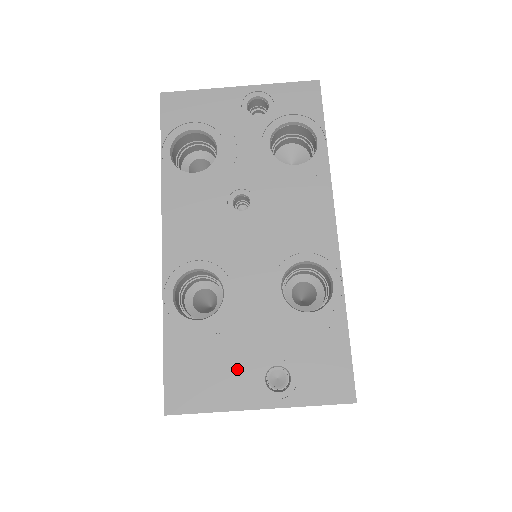
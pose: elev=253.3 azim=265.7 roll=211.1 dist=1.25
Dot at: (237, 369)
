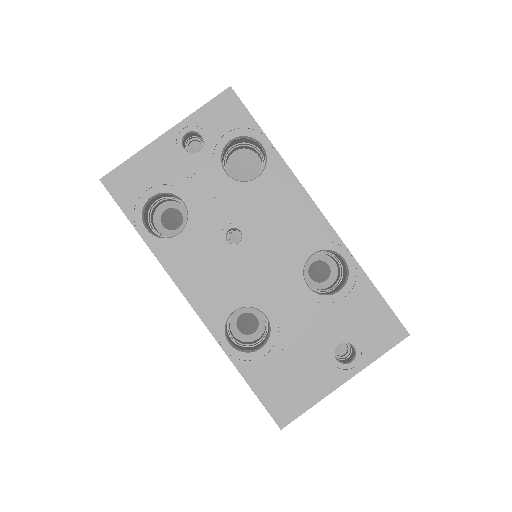
Dot at: (312, 365)
